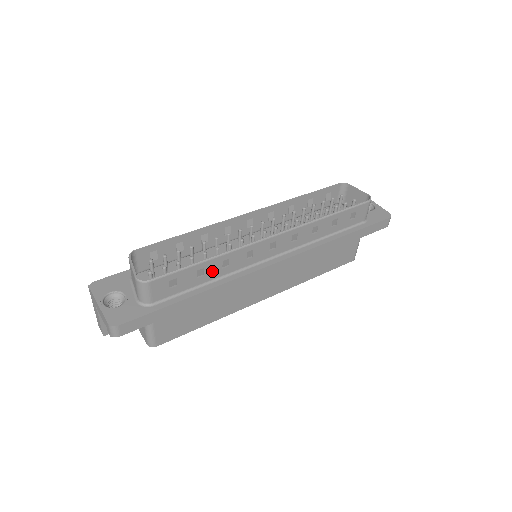
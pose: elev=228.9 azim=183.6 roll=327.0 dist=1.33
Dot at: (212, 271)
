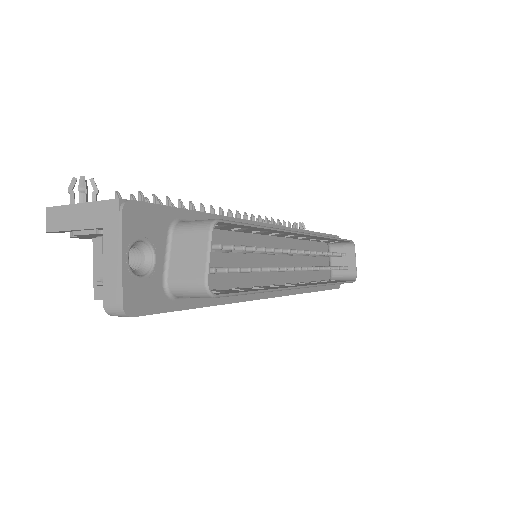
Dot at: occluded
